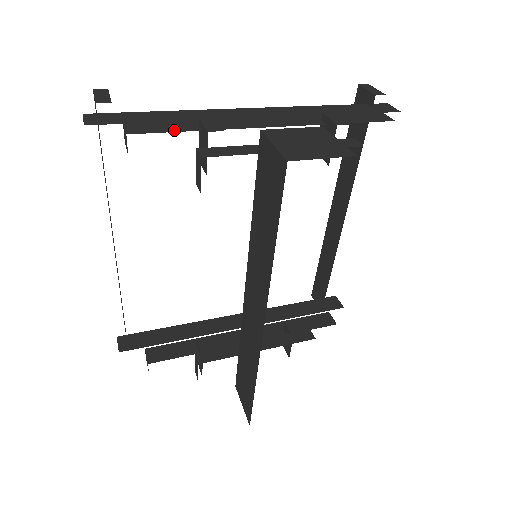
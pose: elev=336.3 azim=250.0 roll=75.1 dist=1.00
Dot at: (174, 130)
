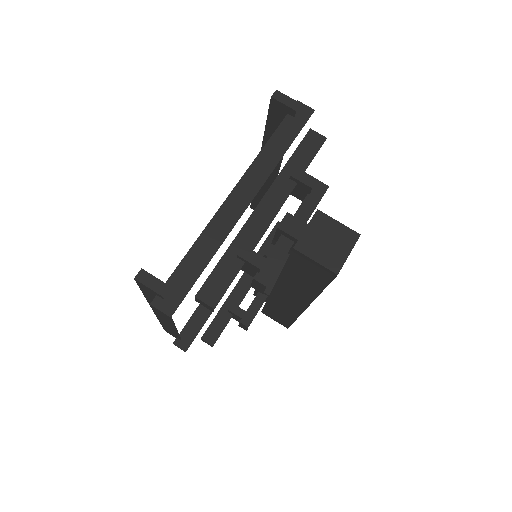
Dot at: (231, 277)
